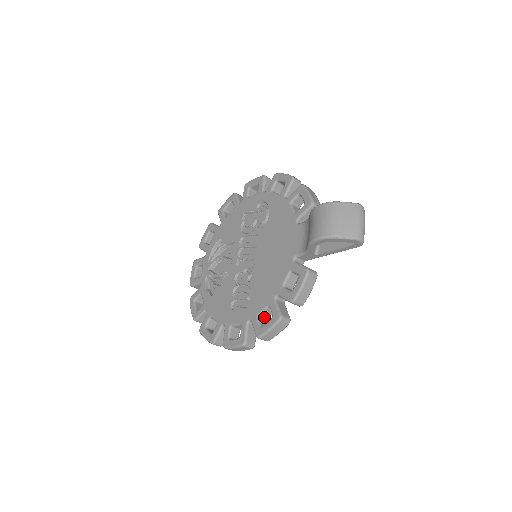
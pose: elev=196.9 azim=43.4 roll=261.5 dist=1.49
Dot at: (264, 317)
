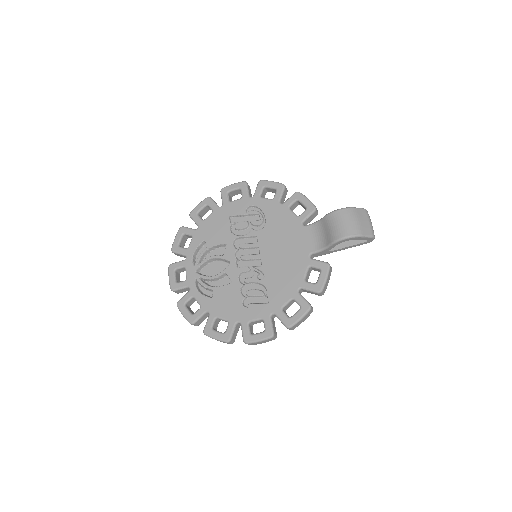
Dot at: (284, 309)
